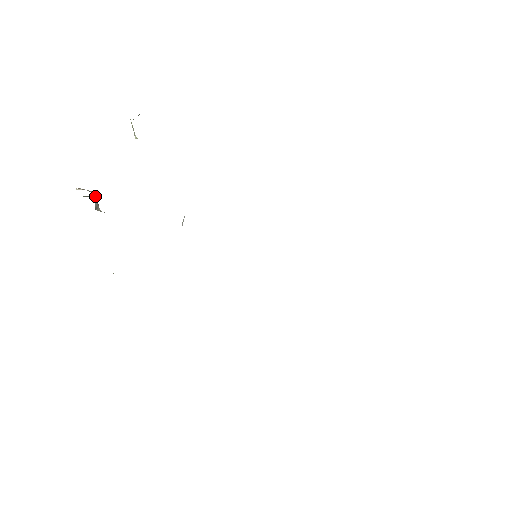
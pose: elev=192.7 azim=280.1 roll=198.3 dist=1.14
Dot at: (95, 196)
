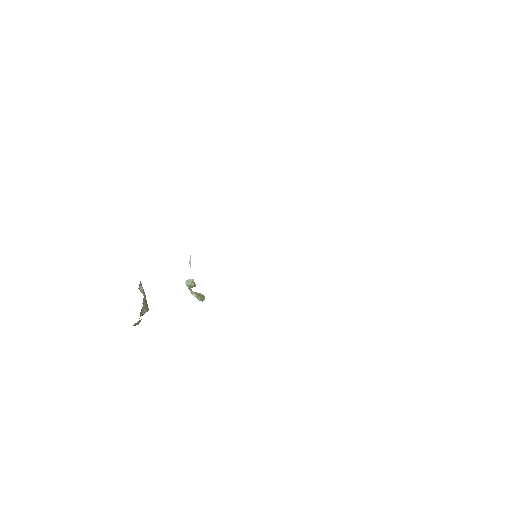
Dot at: occluded
